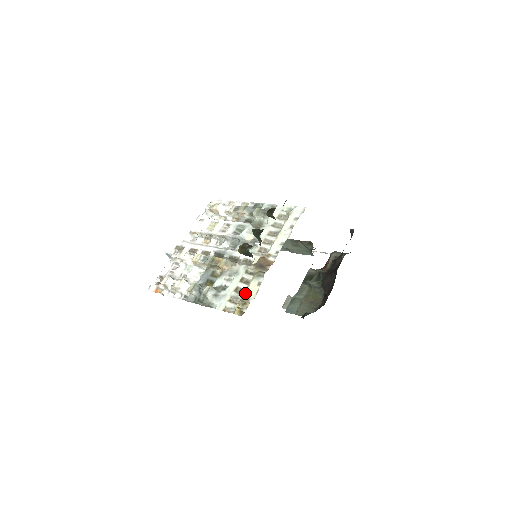
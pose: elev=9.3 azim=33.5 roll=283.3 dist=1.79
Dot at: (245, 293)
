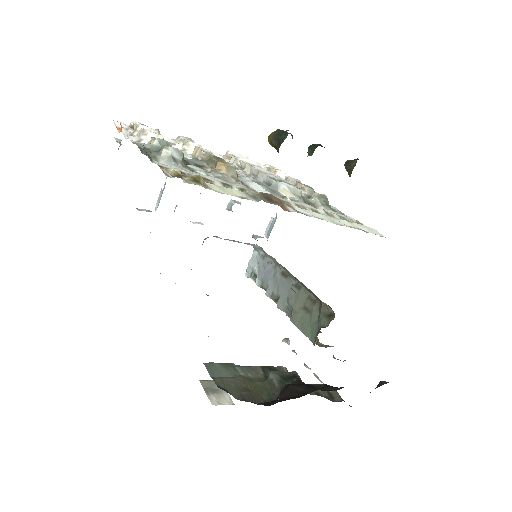
Dot at: occluded
